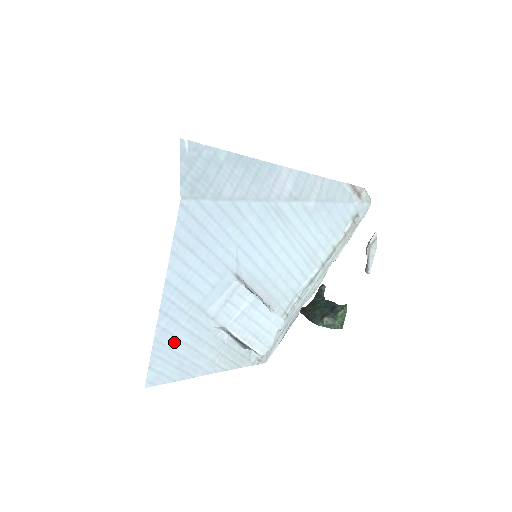
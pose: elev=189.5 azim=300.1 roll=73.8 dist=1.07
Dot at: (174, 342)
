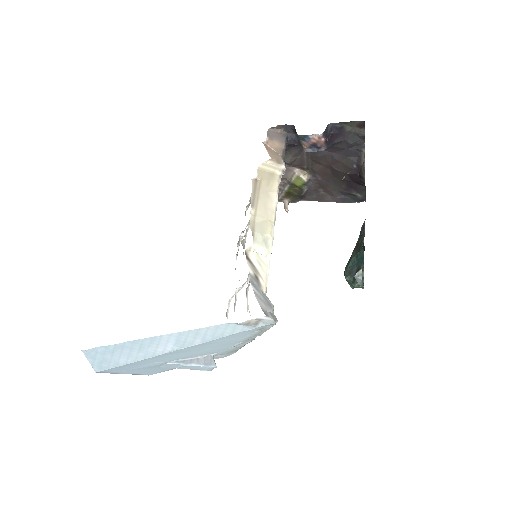
Dot at: (150, 372)
